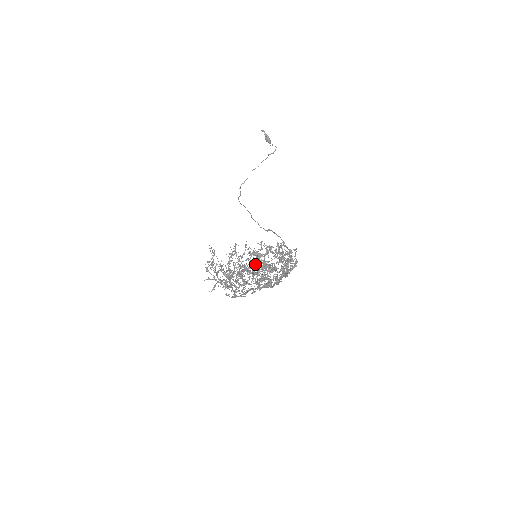
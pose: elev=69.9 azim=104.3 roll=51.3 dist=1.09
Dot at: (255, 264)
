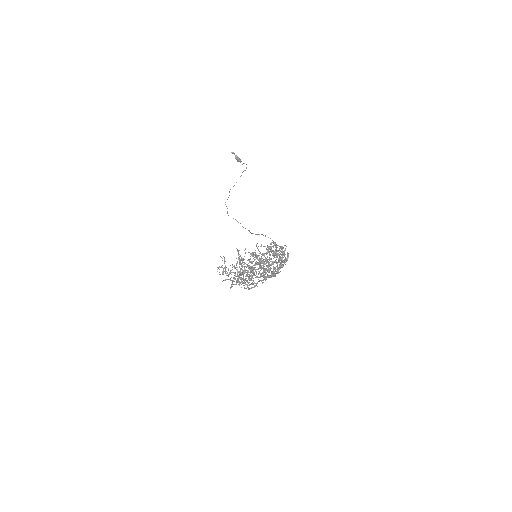
Dot at: occluded
